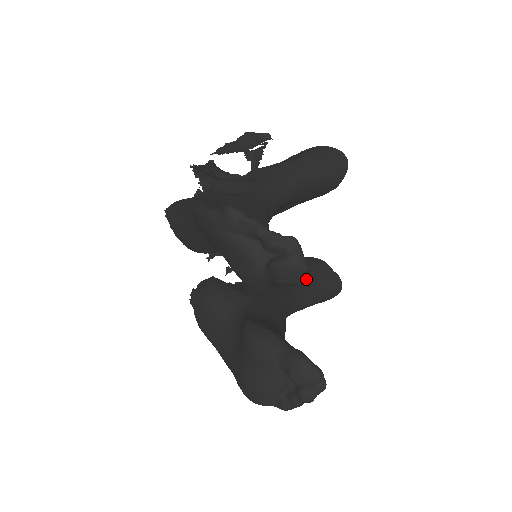
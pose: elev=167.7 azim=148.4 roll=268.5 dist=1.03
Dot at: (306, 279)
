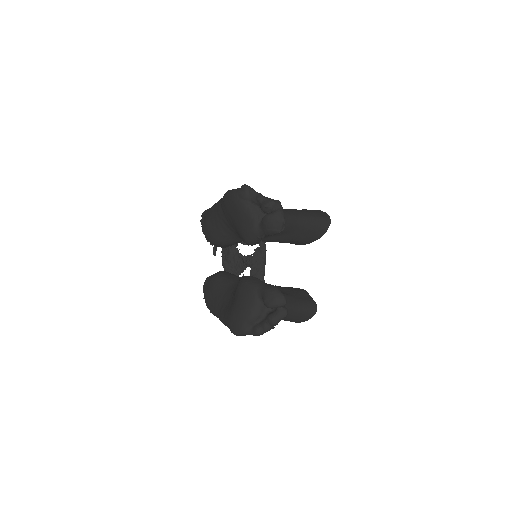
Dot at: (290, 294)
